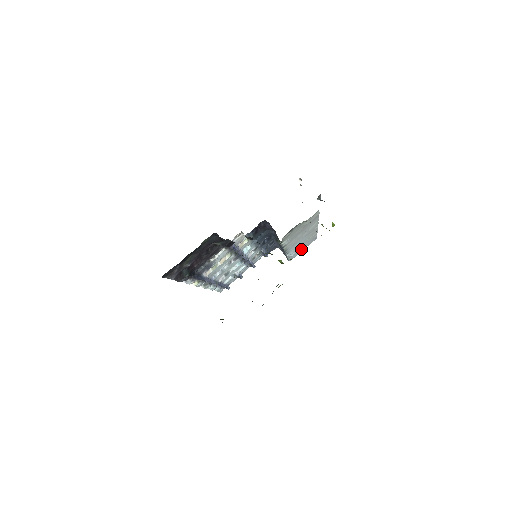
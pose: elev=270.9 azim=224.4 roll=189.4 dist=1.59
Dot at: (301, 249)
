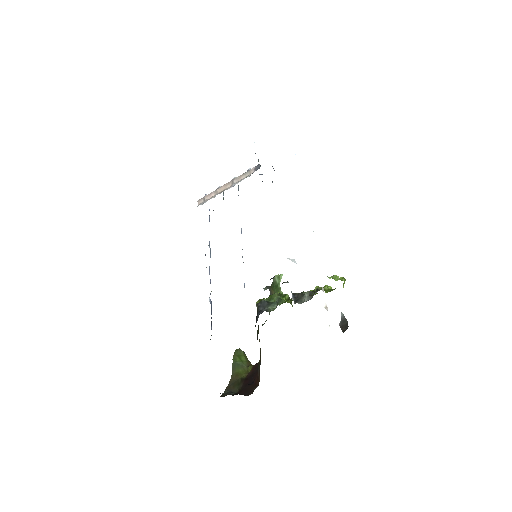
Dot at: occluded
